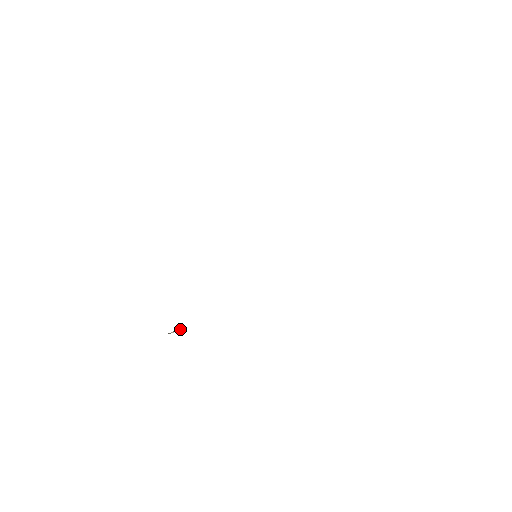
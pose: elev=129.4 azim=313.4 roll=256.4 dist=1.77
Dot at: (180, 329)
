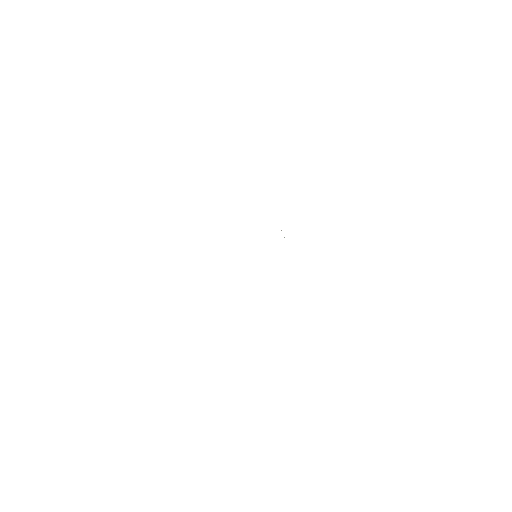
Dot at: occluded
